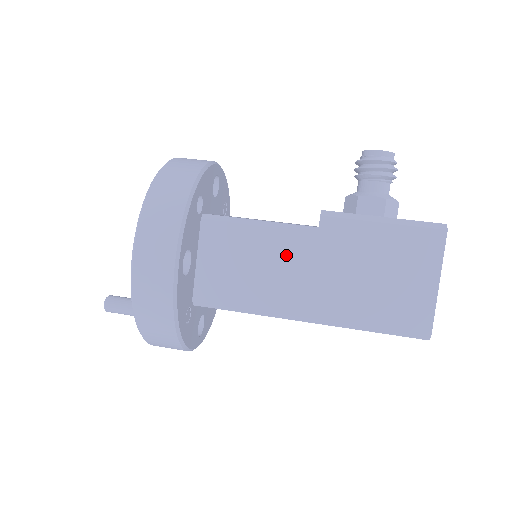
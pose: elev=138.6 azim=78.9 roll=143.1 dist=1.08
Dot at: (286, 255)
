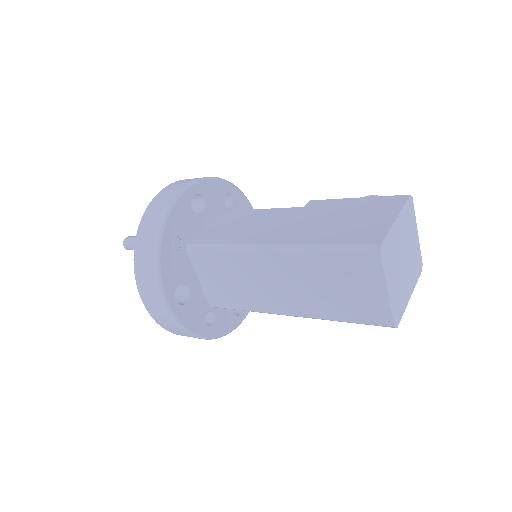
Dot at: (273, 218)
